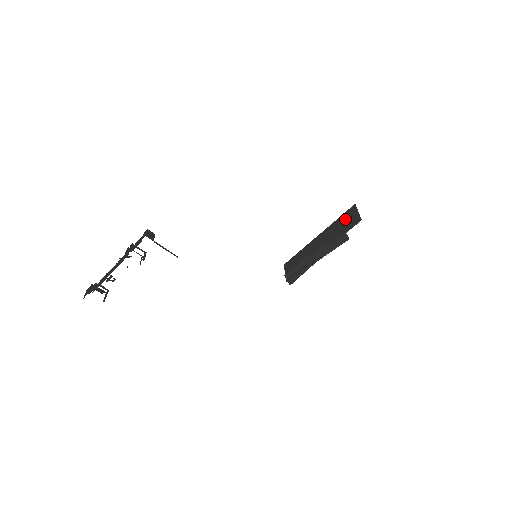
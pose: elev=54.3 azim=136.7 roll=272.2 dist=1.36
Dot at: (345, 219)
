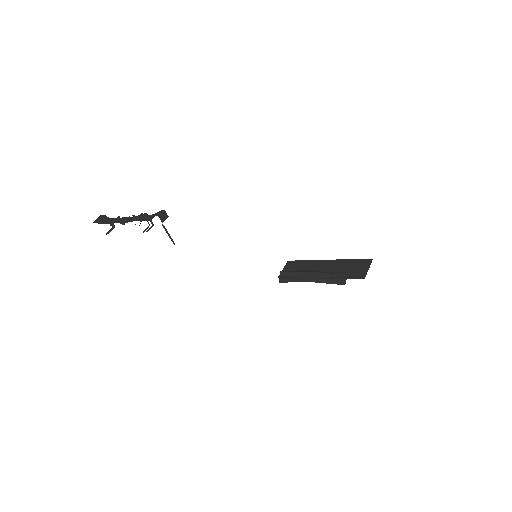
Dot at: (356, 265)
